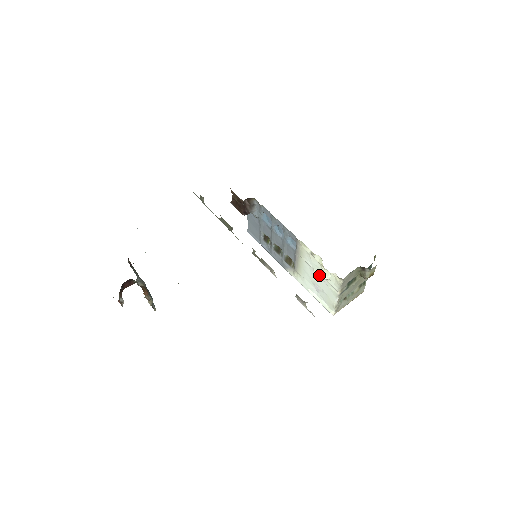
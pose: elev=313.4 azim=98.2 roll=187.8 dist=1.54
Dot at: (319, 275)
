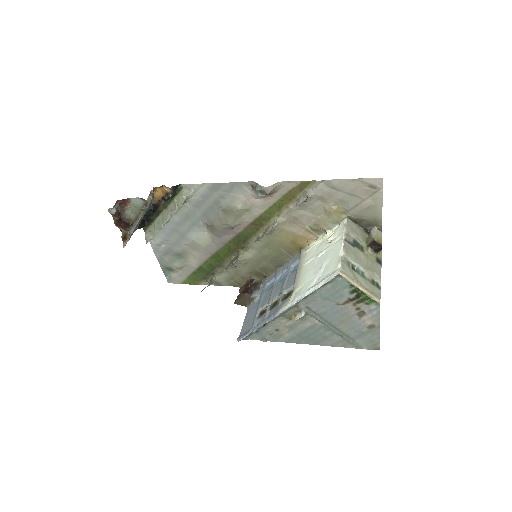
Dot at: (322, 251)
